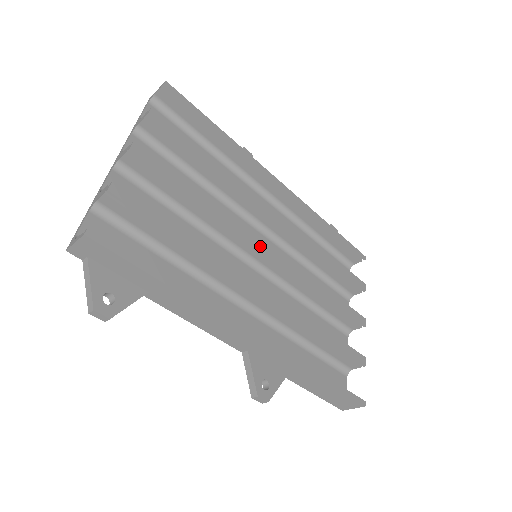
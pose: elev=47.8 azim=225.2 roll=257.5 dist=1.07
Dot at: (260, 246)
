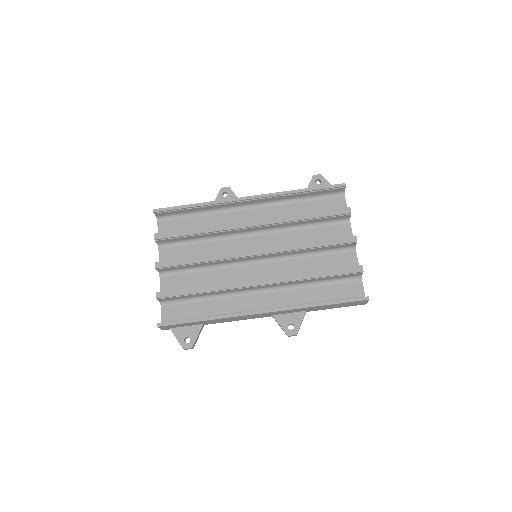
Dot at: (248, 256)
